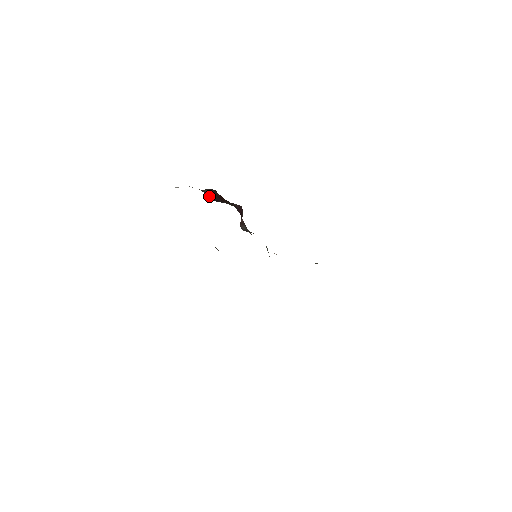
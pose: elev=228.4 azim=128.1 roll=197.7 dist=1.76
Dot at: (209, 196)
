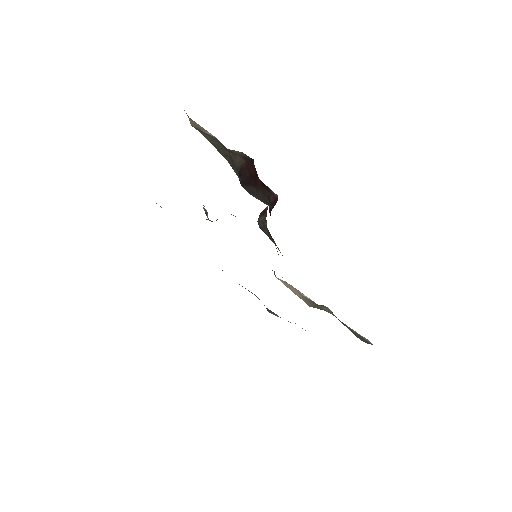
Dot at: (238, 172)
